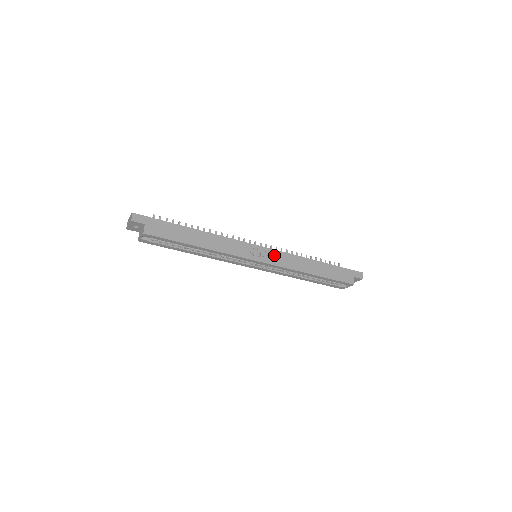
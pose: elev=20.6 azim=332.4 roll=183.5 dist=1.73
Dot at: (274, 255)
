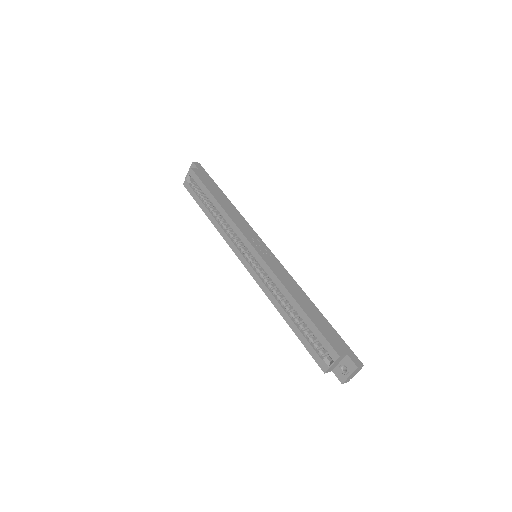
Dot at: (272, 259)
